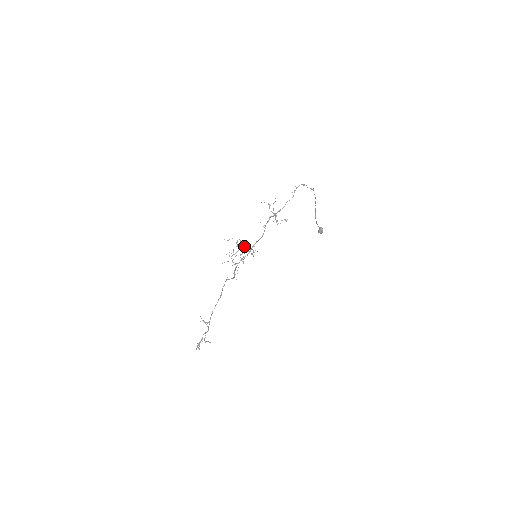
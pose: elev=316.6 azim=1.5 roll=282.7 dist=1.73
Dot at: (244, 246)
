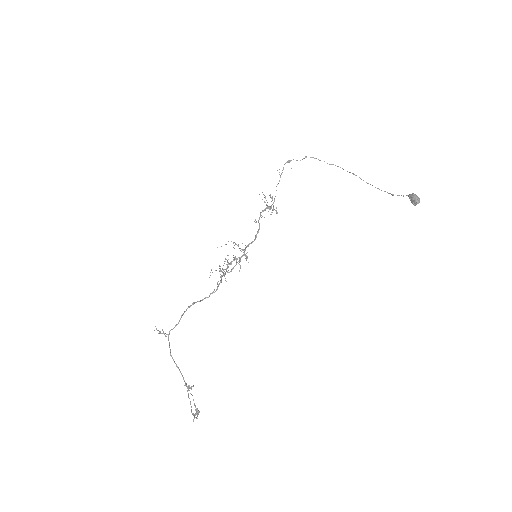
Dot at: occluded
